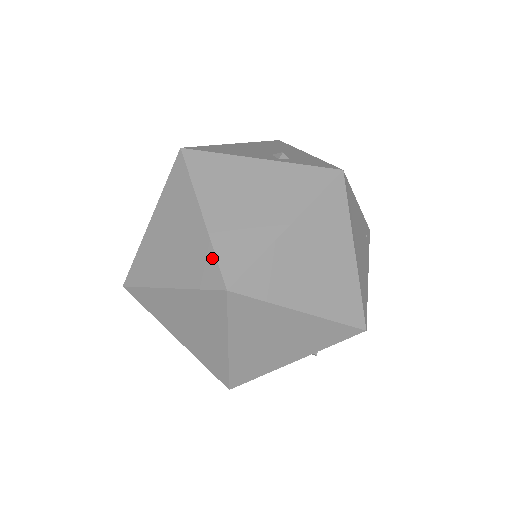
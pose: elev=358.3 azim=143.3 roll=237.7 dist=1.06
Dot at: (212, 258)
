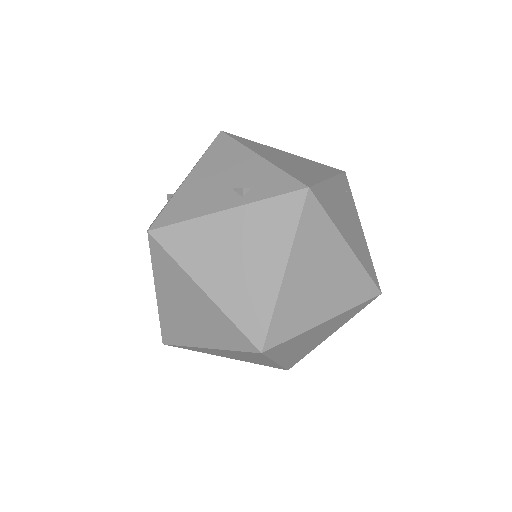
Dot at: (234, 328)
